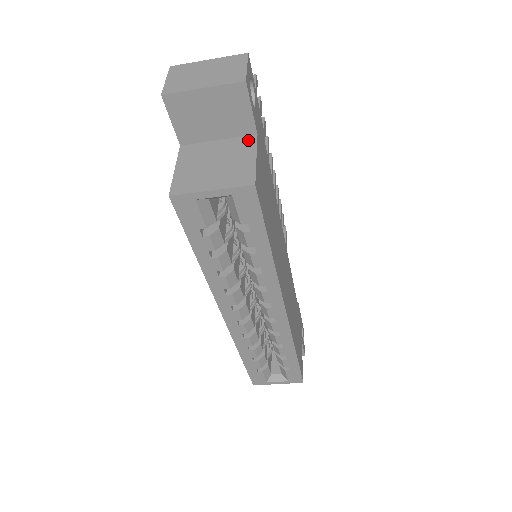
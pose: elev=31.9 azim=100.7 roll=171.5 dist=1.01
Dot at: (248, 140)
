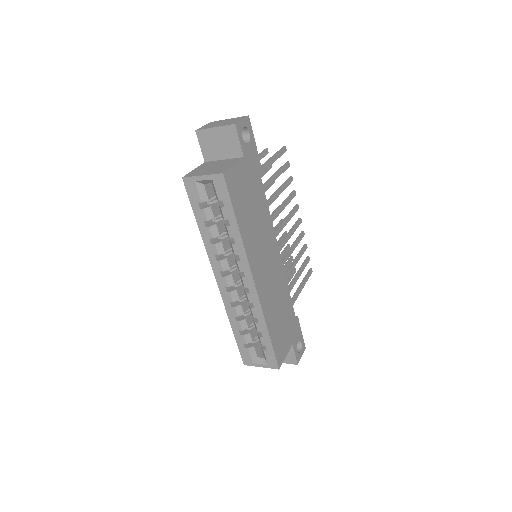
Dot at: (237, 159)
